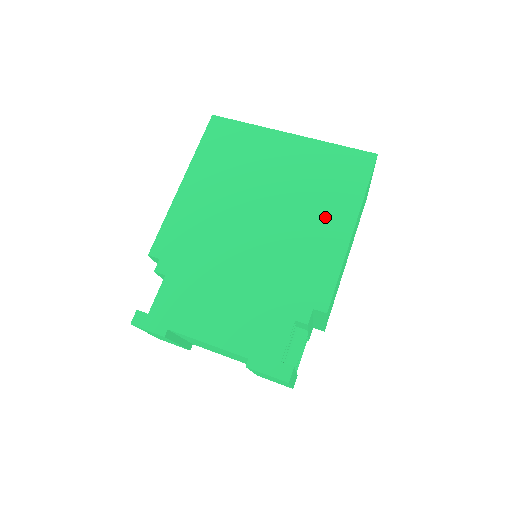
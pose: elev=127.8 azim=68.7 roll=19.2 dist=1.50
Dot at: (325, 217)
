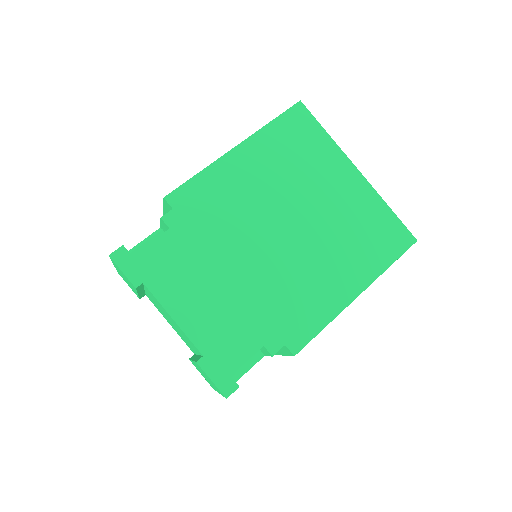
Dot at: (342, 268)
